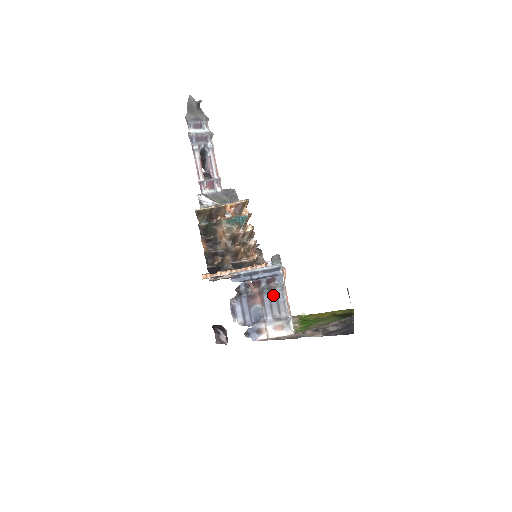
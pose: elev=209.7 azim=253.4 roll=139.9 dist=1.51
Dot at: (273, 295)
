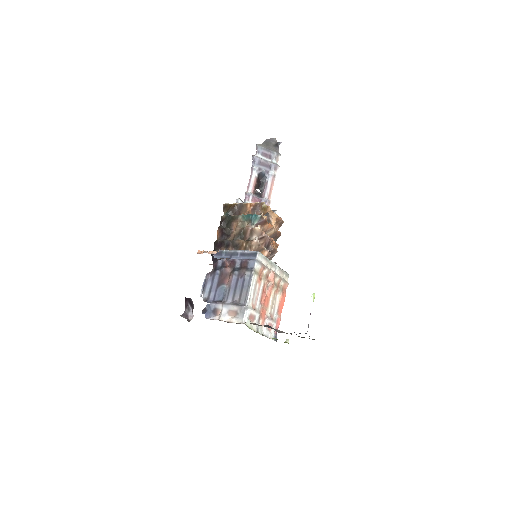
Dot at: (241, 279)
